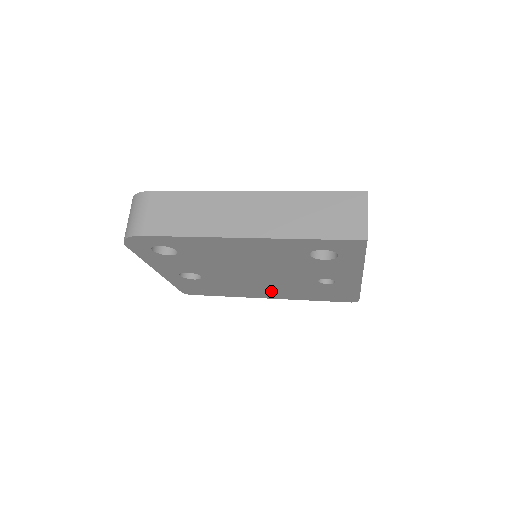
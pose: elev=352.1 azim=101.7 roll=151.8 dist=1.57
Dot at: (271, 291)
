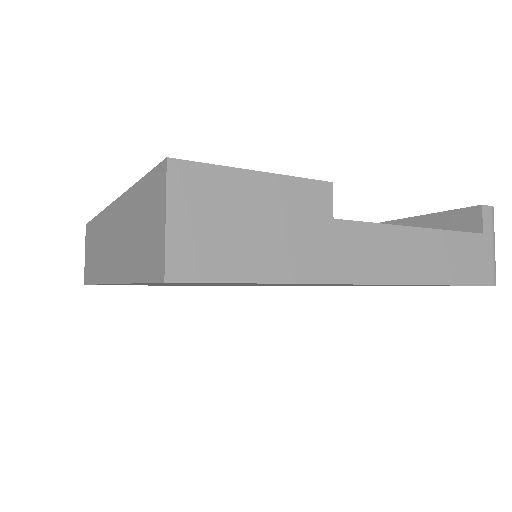
Dot at: occluded
